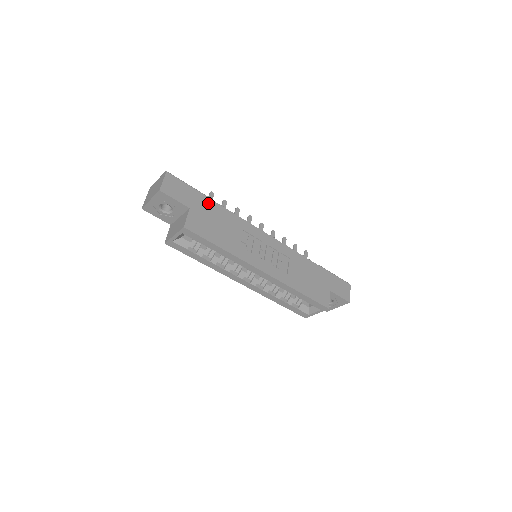
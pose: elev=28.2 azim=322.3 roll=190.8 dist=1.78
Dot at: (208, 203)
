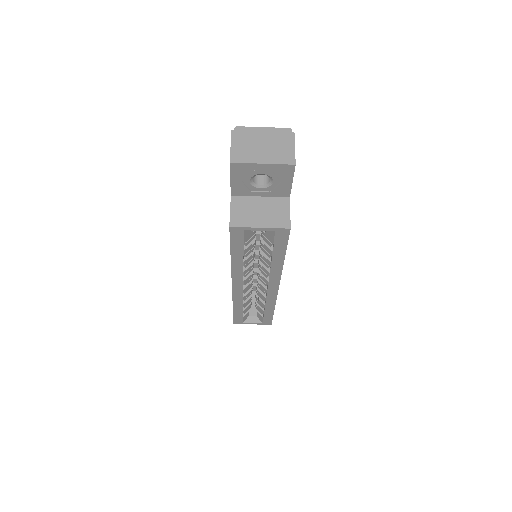
Dot at: occluded
